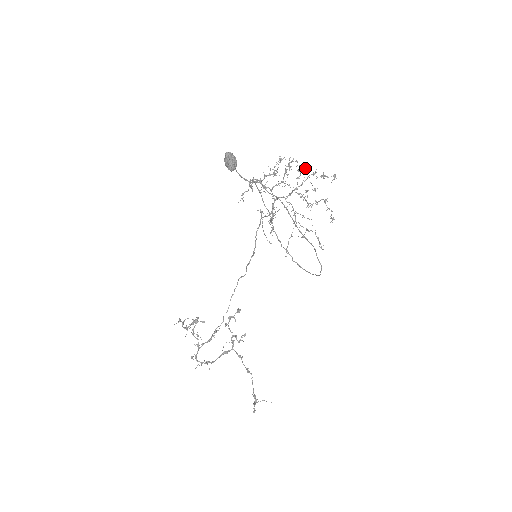
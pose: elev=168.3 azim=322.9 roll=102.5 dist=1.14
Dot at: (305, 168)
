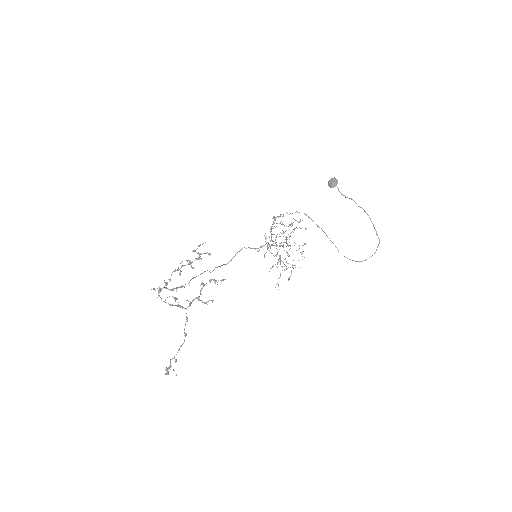
Dot at: (289, 242)
